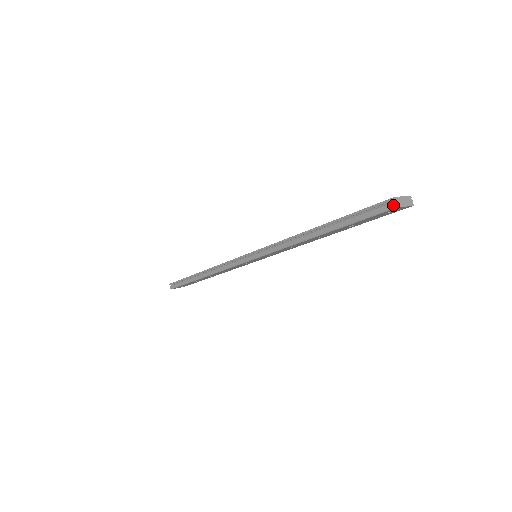
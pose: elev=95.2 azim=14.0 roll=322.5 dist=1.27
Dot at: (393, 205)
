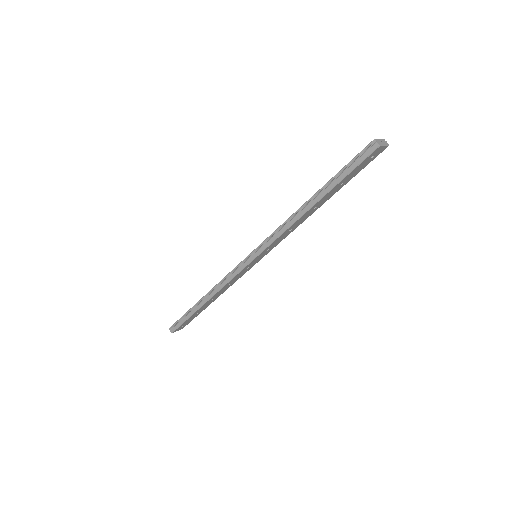
Dot at: (376, 145)
